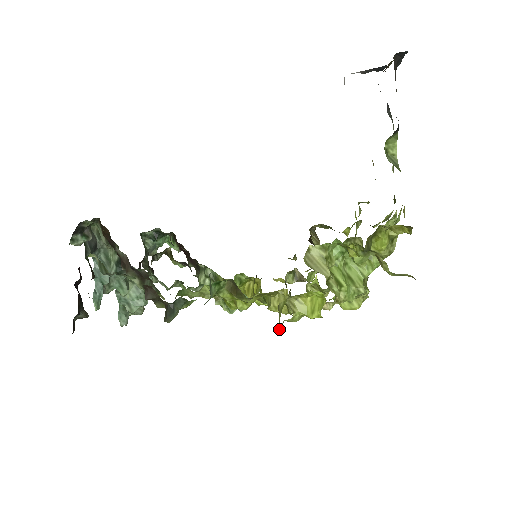
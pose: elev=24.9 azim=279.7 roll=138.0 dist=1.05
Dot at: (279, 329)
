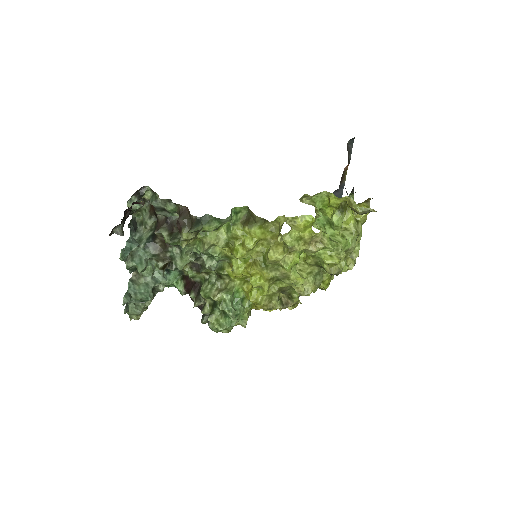
Dot at: (279, 238)
